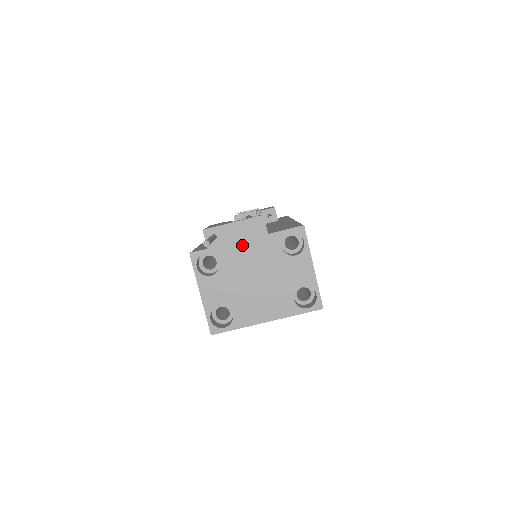
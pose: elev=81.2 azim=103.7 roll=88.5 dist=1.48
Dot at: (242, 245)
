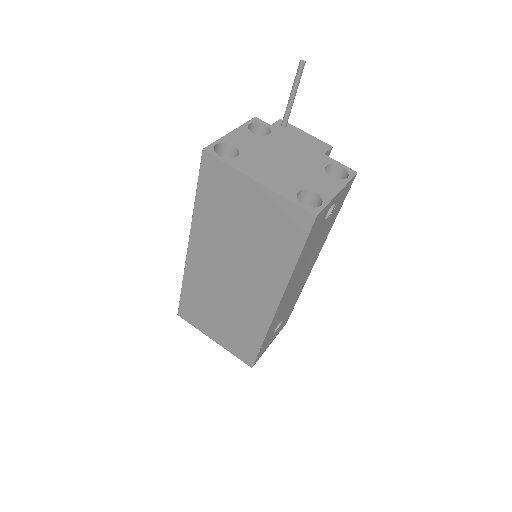
Dot at: (298, 143)
